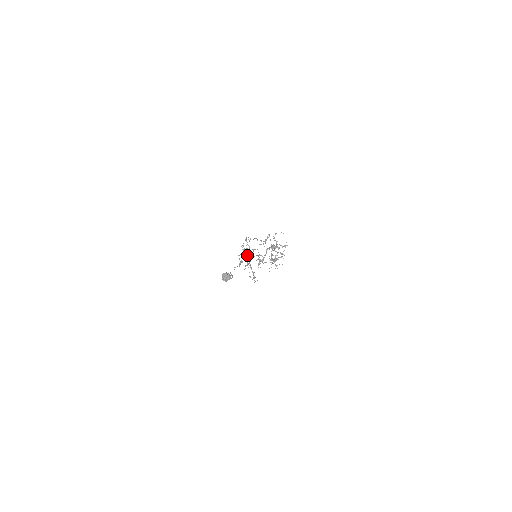
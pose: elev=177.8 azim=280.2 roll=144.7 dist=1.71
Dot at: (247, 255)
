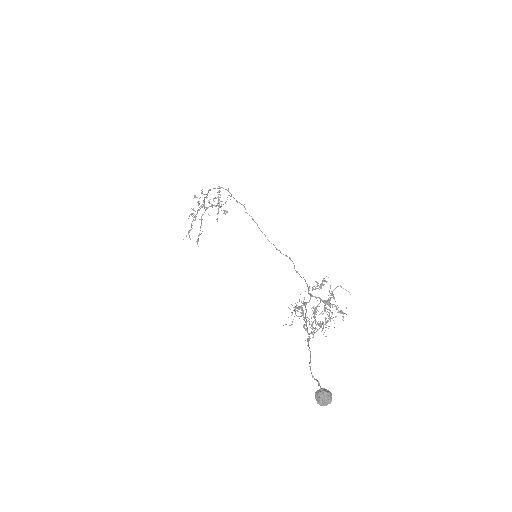
Dot at: (208, 207)
